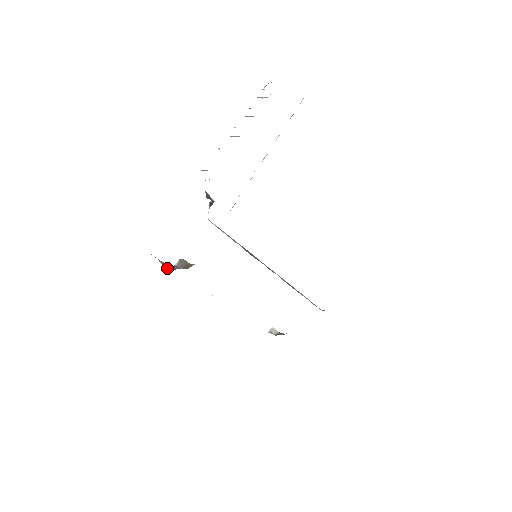
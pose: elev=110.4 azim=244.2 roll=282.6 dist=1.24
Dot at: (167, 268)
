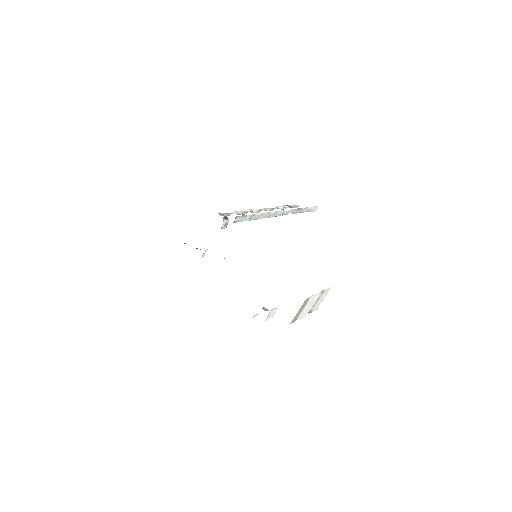
Dot at: (184, 243)
